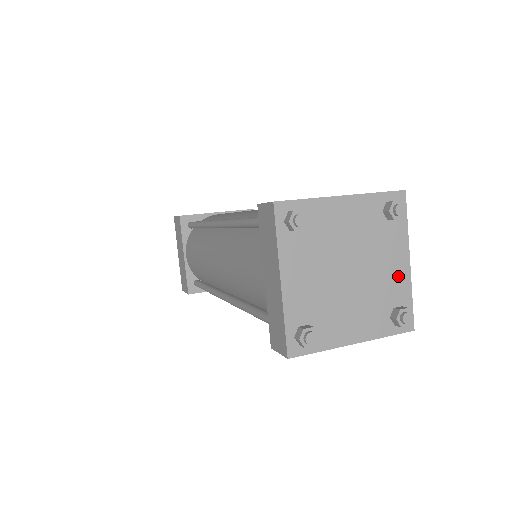
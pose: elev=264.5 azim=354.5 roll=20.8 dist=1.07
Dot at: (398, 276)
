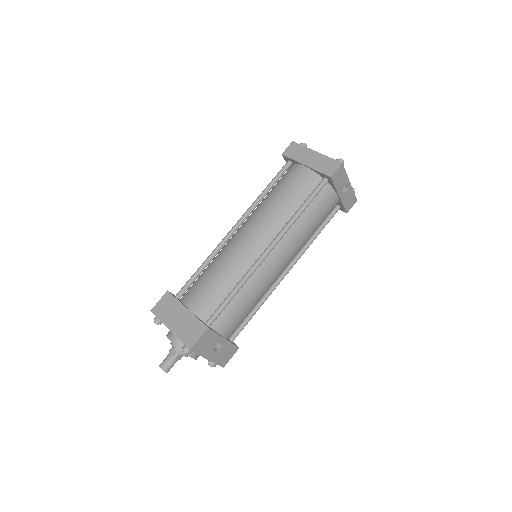
Dot at: occluded
